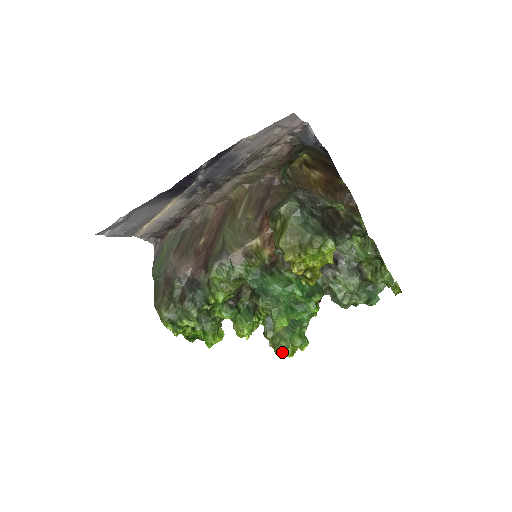
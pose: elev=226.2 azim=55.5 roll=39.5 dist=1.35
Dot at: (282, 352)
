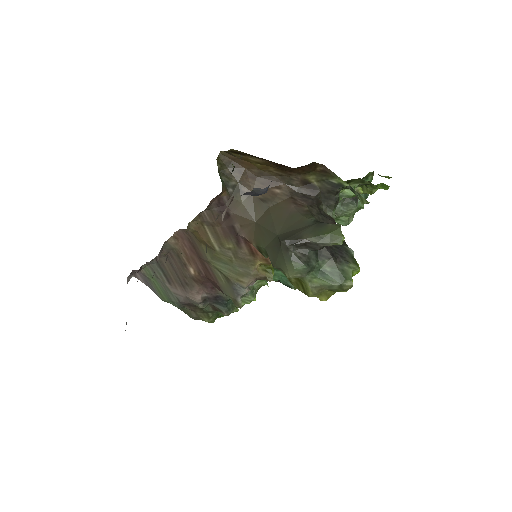
Dot at: occluded
